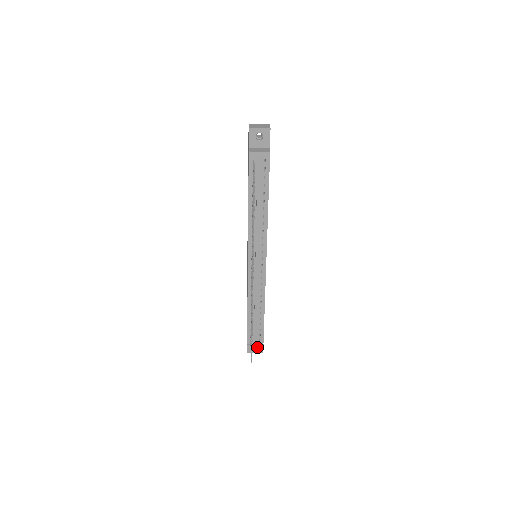
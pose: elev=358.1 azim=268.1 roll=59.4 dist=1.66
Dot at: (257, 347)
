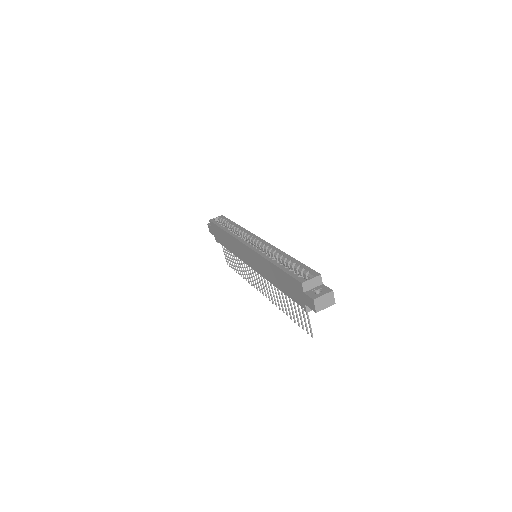
Dot at: occluded
